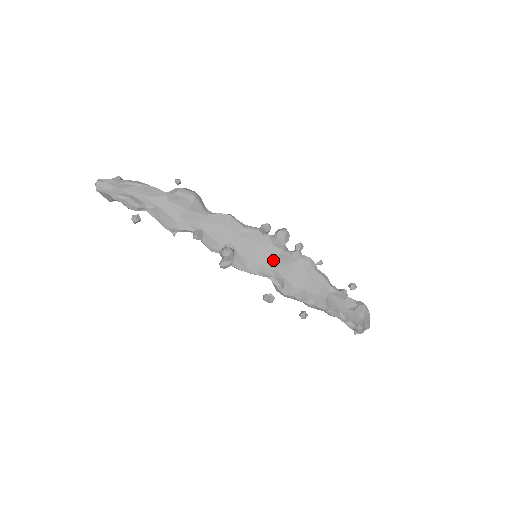
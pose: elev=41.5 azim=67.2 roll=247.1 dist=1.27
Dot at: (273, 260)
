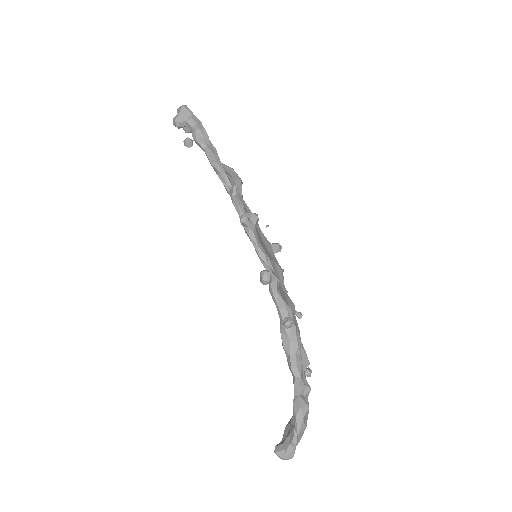
Dot at: (275, 266)
